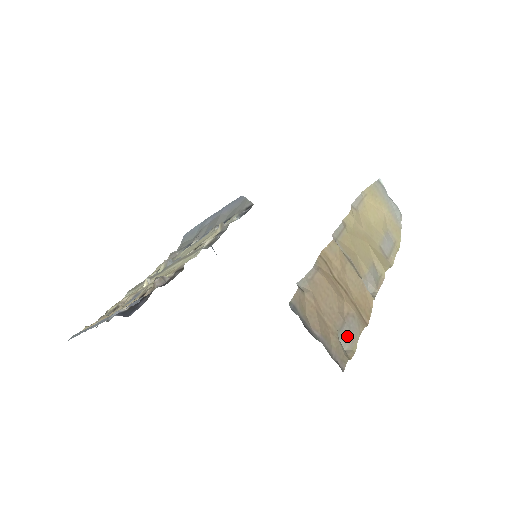
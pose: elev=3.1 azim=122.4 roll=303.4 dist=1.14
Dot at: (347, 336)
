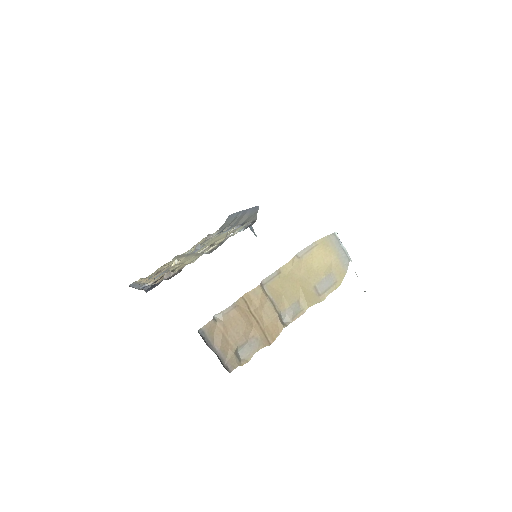
Dot at: (246, 351)
